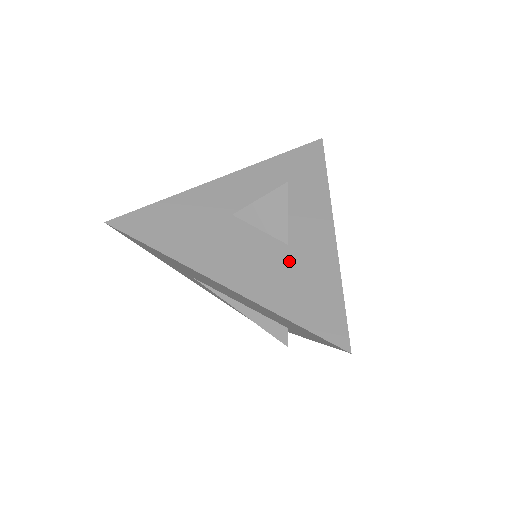
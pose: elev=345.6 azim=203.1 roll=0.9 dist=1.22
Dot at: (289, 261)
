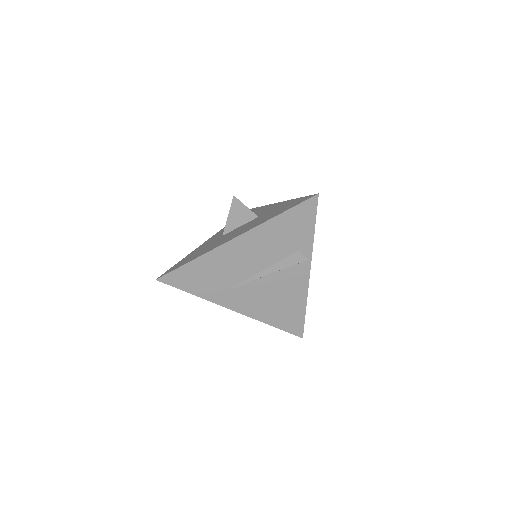
Dot at: (263, 216)
